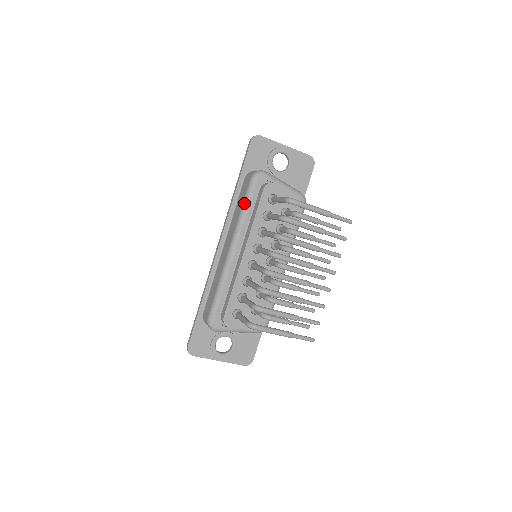
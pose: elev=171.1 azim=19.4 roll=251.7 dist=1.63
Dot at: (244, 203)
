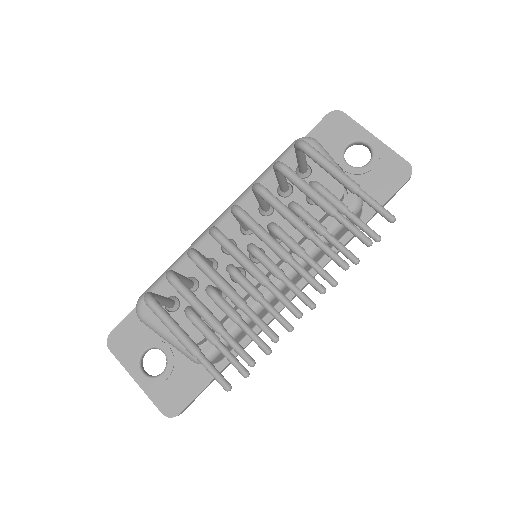
Dot at: (267, 168)
